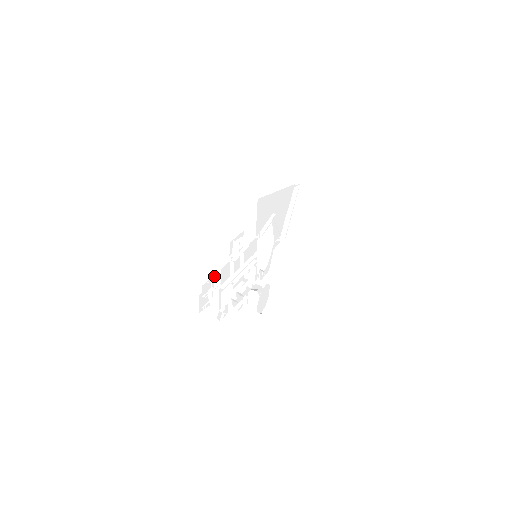
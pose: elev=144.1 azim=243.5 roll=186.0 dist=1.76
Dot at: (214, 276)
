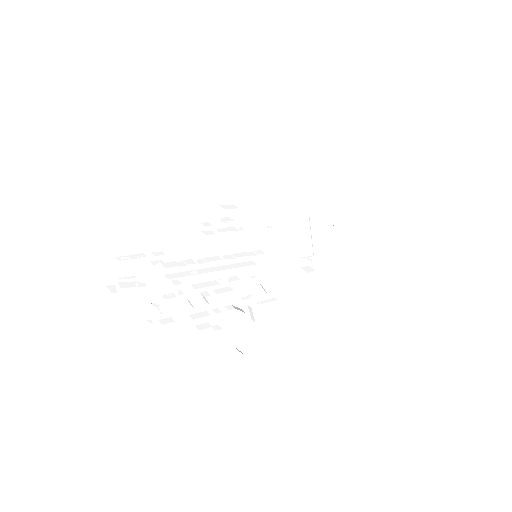
Dot at: (156, 238)
